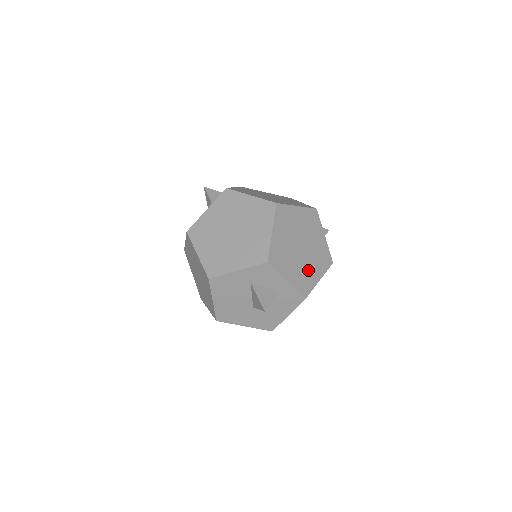
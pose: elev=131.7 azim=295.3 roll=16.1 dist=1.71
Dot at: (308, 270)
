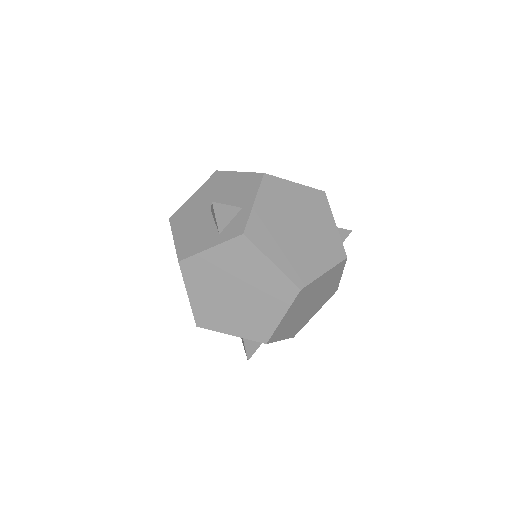
Dot at: (307, 316)
